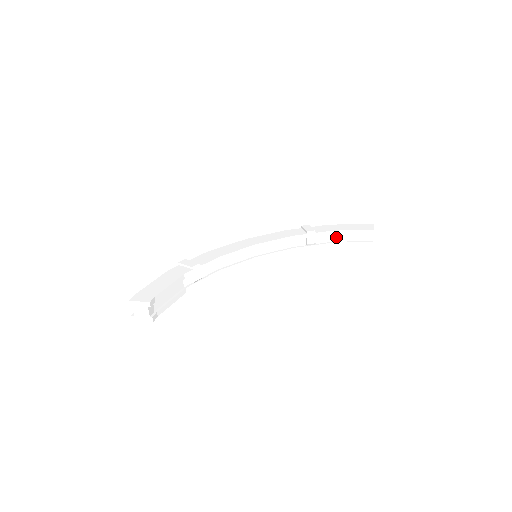
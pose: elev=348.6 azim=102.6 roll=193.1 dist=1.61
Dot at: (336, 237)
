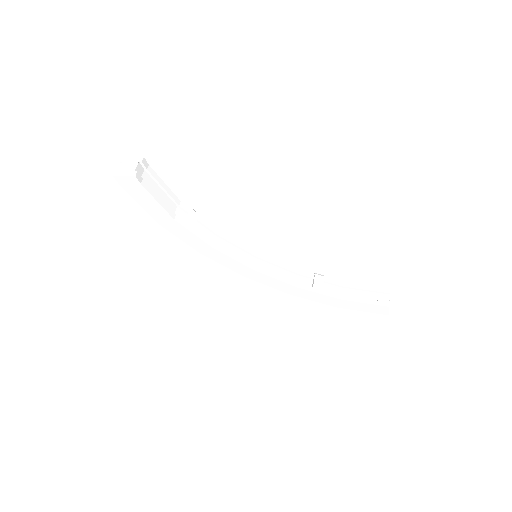
Dot at: (346, 292)
